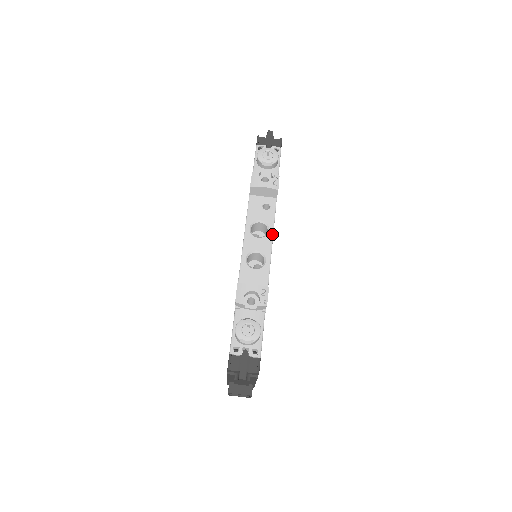
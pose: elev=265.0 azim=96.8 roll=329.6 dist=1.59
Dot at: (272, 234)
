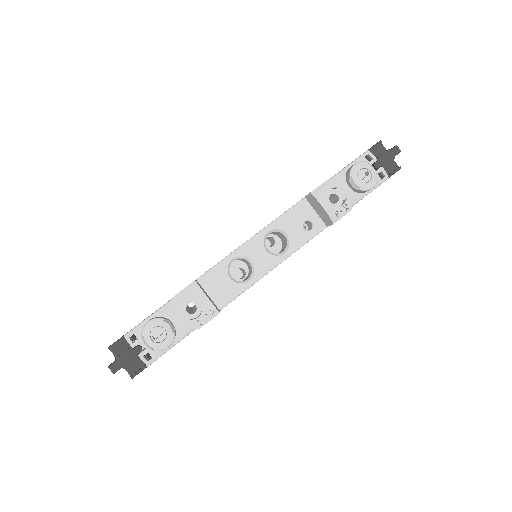
Dot at: (283, 259)
